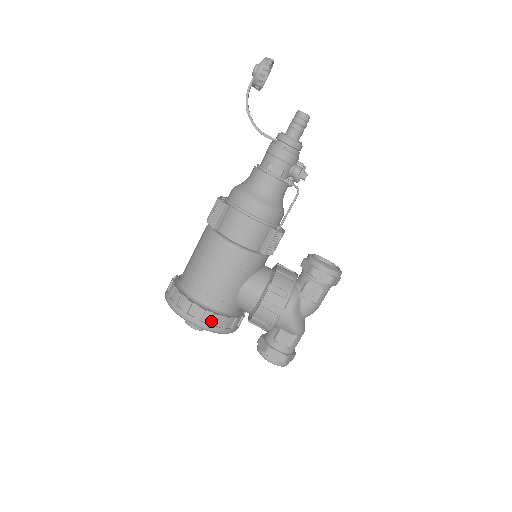
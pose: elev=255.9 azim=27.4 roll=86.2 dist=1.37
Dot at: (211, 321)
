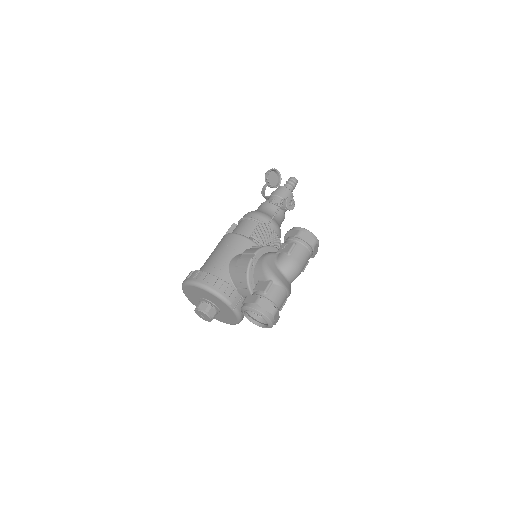
Dot at: (201, 276)
